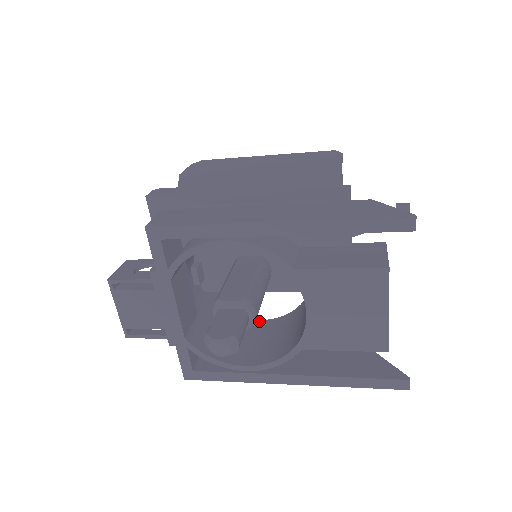
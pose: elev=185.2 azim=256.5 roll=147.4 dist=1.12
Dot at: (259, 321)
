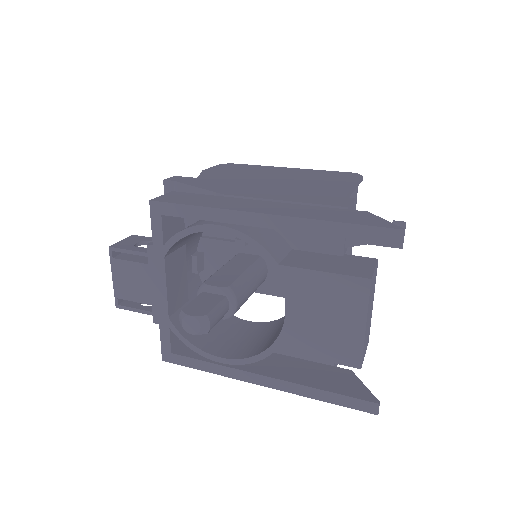
Dot at: (248, 322)
